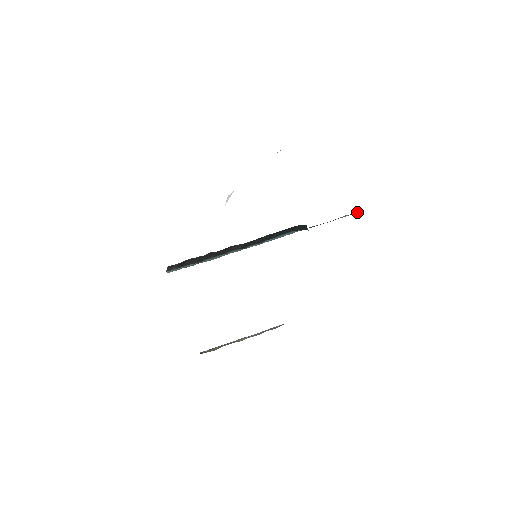
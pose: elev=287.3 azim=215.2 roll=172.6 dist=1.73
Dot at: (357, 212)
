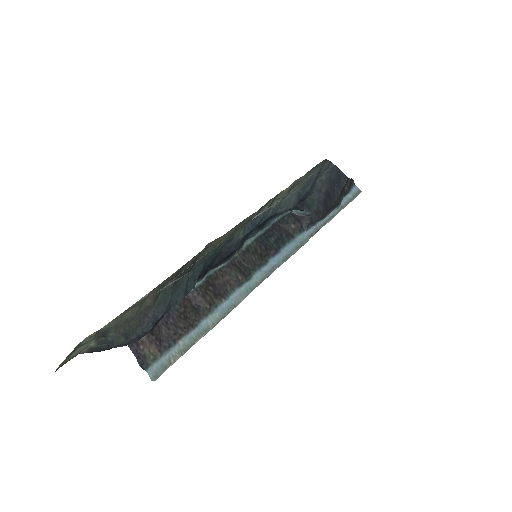
Dot at: (358, 193)
